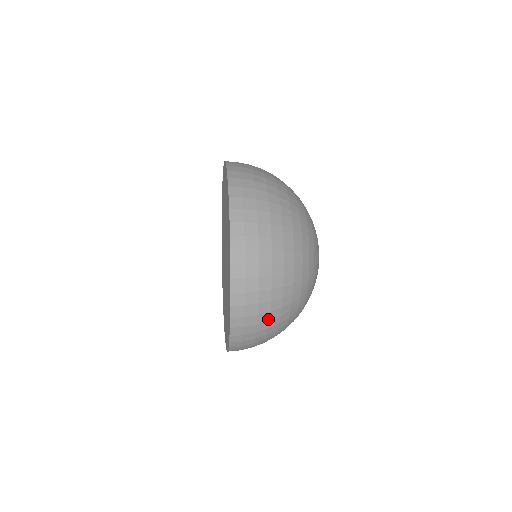
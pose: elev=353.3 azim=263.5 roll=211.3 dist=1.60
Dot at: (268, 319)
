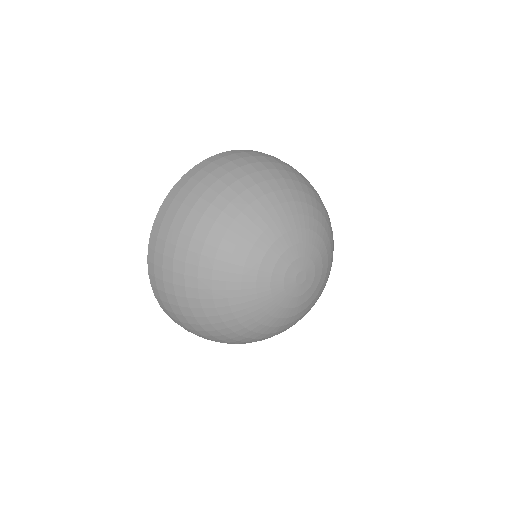
Dot at: (176, 242)
